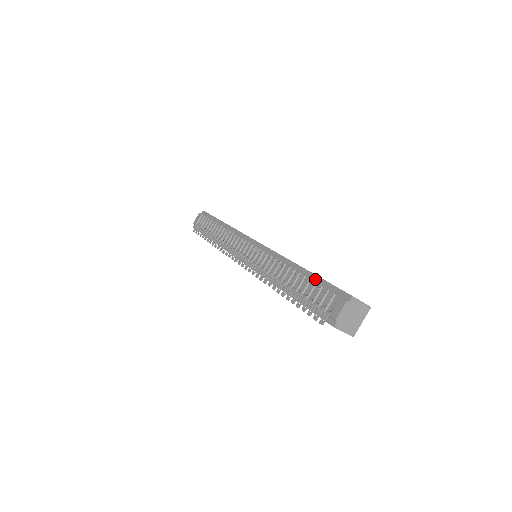
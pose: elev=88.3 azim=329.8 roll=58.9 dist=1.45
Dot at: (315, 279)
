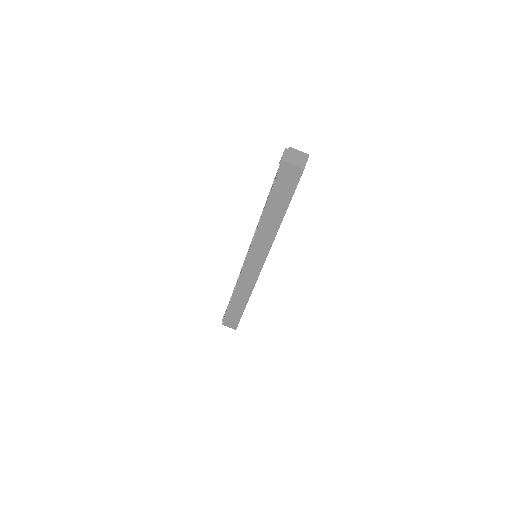
Dot at: occluded
